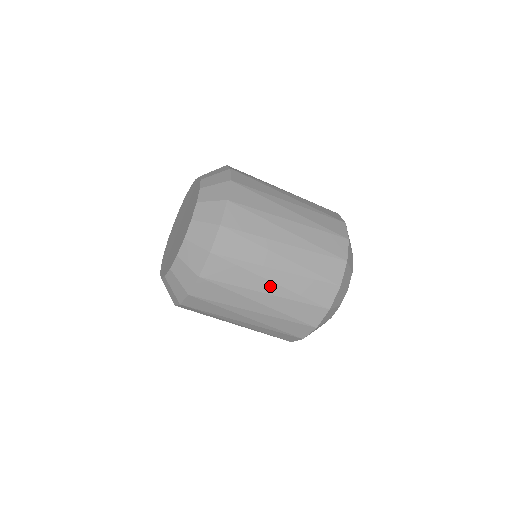
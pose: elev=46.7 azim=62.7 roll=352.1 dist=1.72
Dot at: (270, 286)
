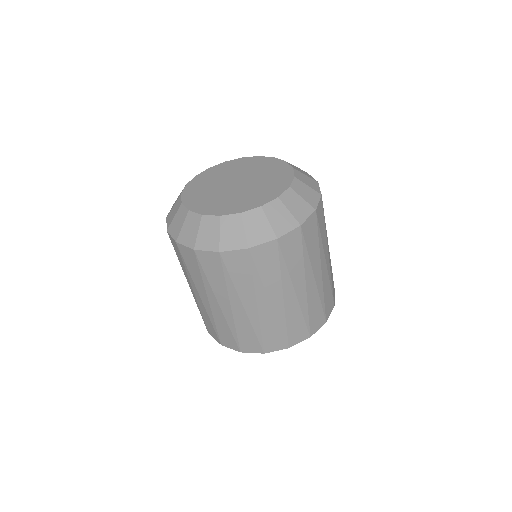
Dot at: (279, 299)
